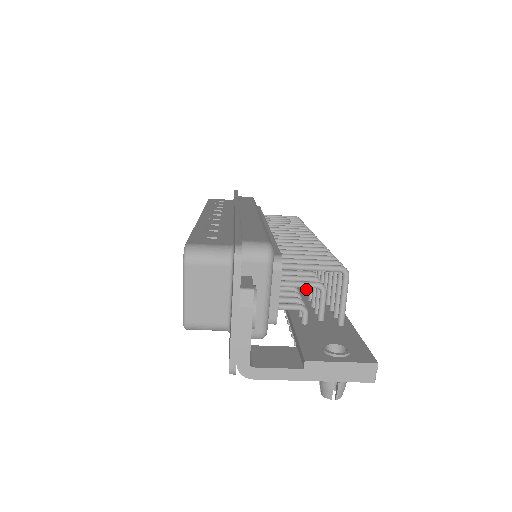
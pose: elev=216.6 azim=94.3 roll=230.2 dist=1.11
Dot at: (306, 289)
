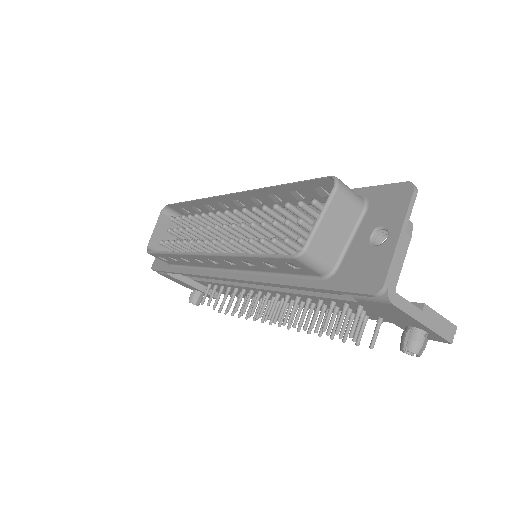
Dot at: occluded
